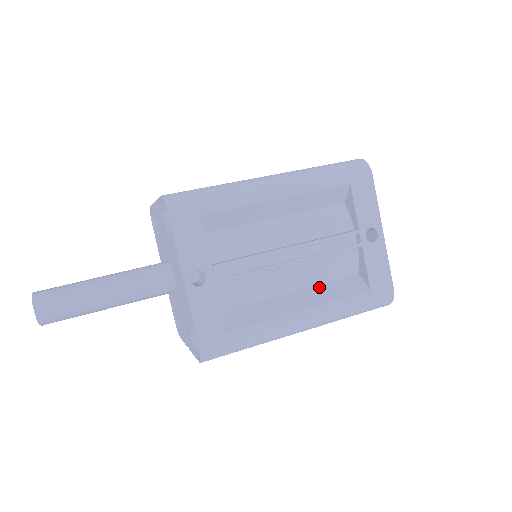
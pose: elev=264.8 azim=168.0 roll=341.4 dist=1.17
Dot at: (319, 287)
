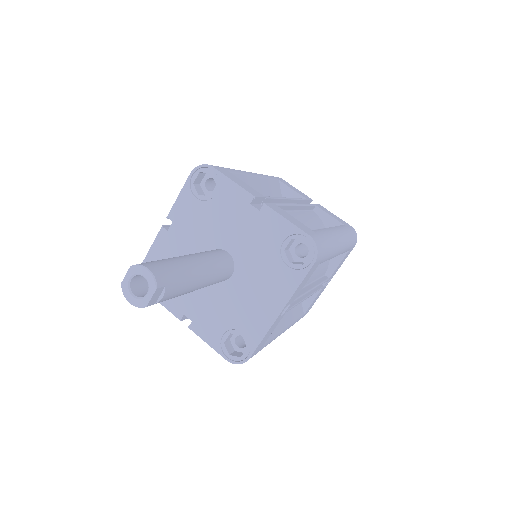
Dot at: occluded
